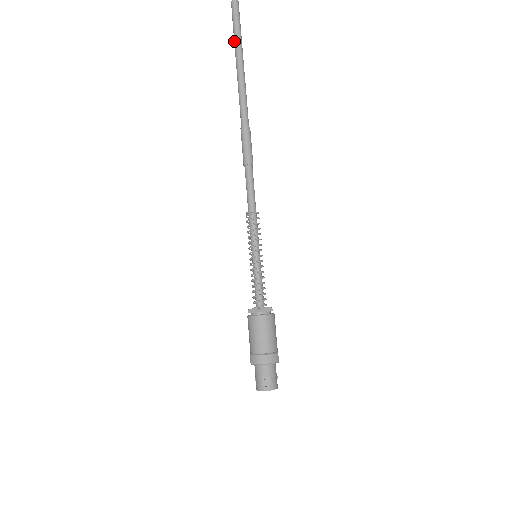
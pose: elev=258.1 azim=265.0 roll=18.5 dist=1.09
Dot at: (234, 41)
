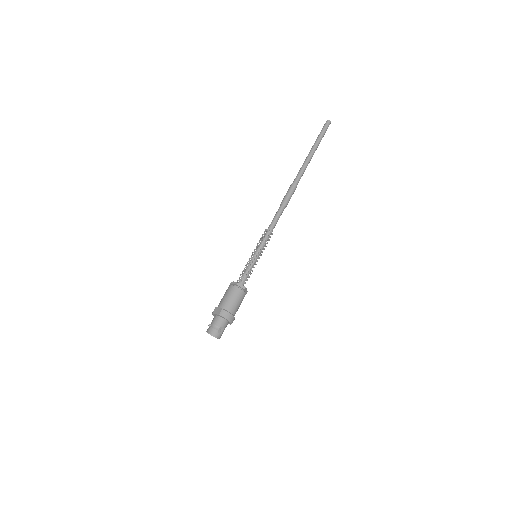
Dot at: (318, 139)
